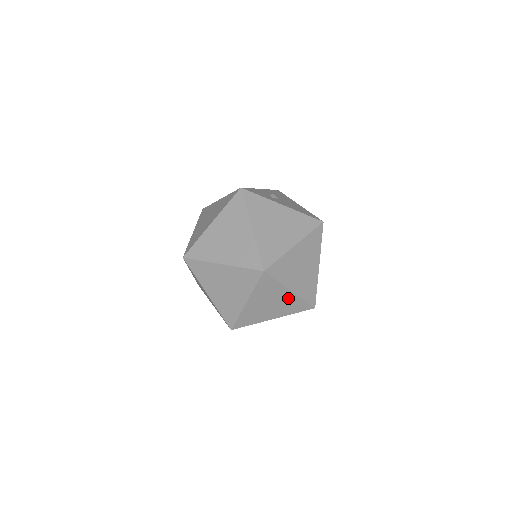
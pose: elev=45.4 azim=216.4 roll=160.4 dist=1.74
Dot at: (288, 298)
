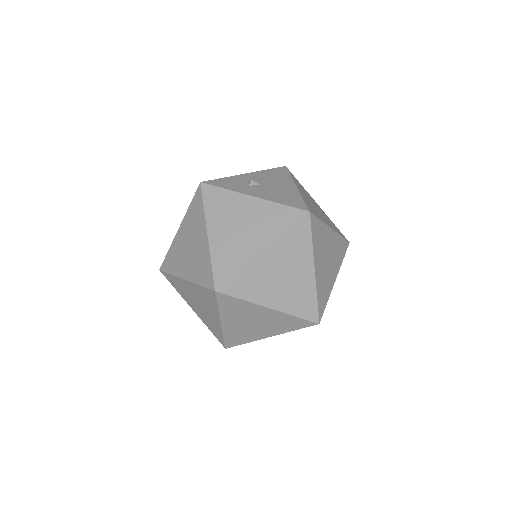
Dot at: (272, 316)
